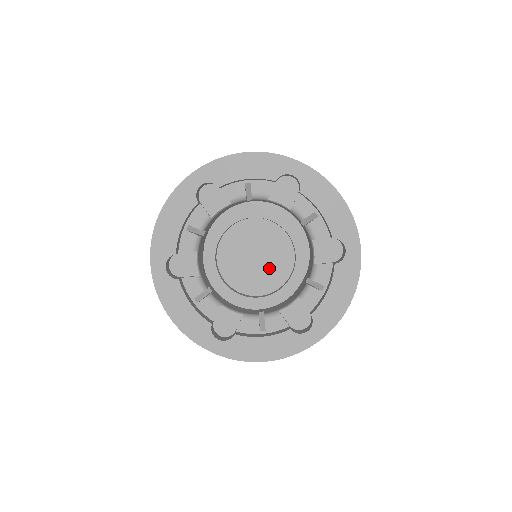
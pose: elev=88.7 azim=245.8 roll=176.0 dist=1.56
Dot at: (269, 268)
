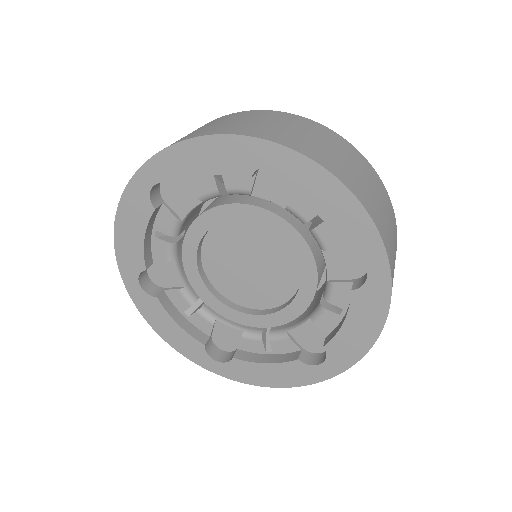
Dot at: (269, 279)
